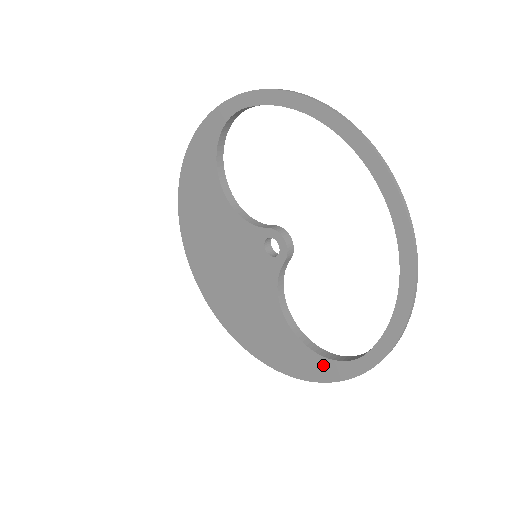
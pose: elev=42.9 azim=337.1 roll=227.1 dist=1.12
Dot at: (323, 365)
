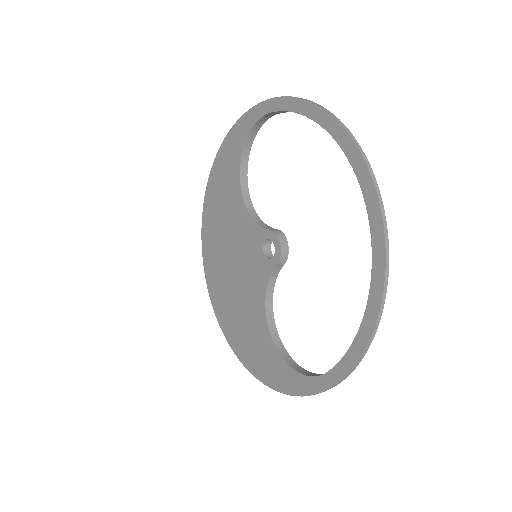
Dot at: (290, 376)
